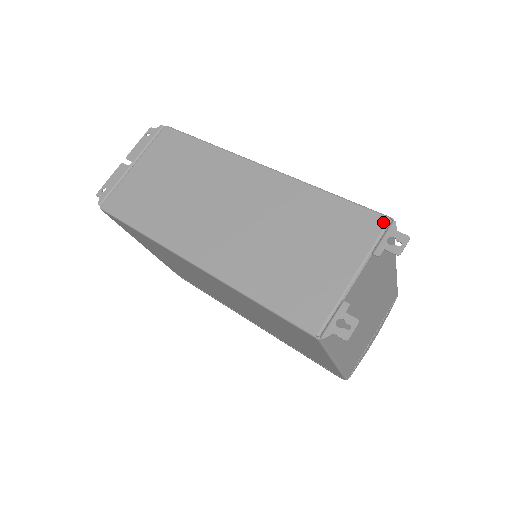
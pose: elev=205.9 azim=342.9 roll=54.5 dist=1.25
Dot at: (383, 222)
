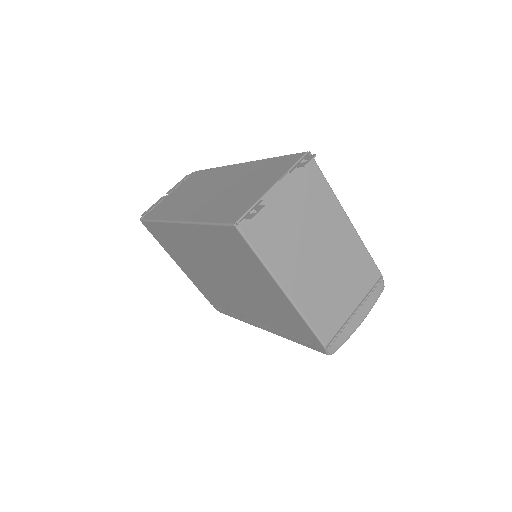
Dot at: (302, 155)
